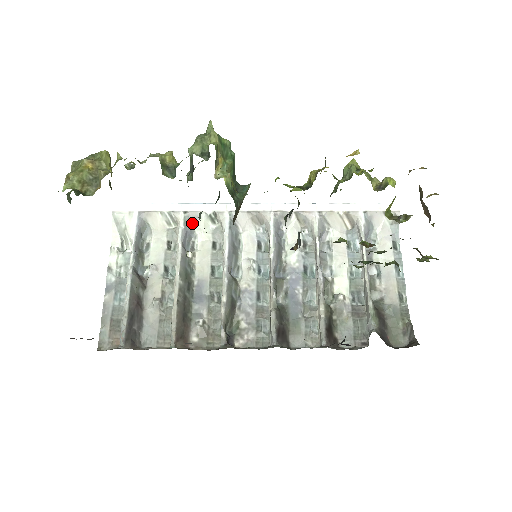
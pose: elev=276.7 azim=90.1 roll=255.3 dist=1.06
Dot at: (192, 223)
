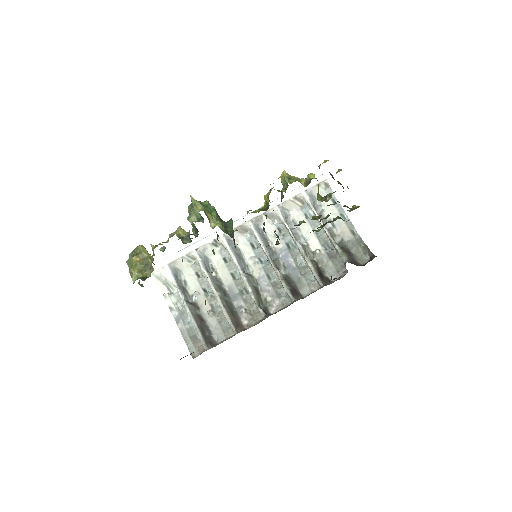
Dot at: (204, 254)
